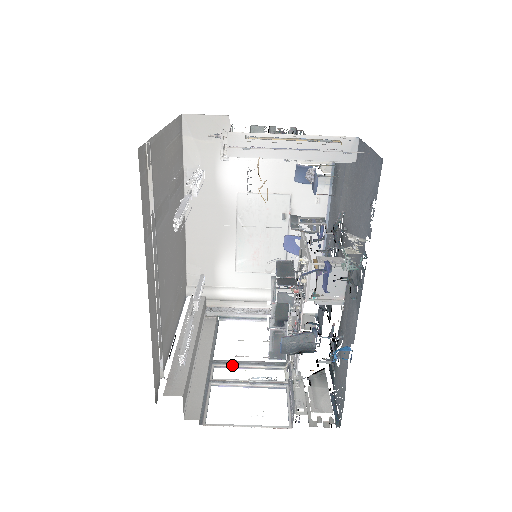
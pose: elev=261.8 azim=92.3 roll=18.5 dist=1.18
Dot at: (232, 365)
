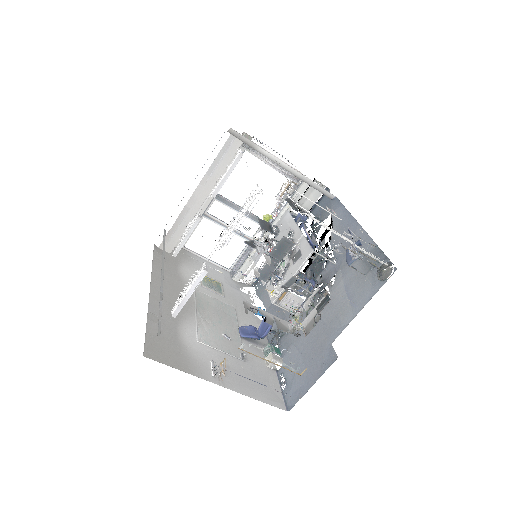
Dot at: occluded
